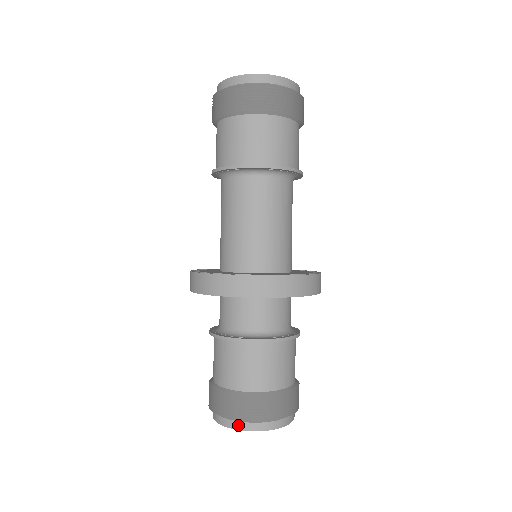
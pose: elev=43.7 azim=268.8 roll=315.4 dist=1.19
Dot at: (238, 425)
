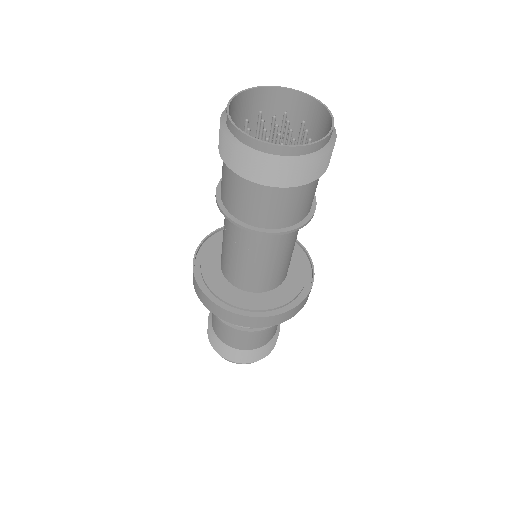
Dot at: (234, 361)
